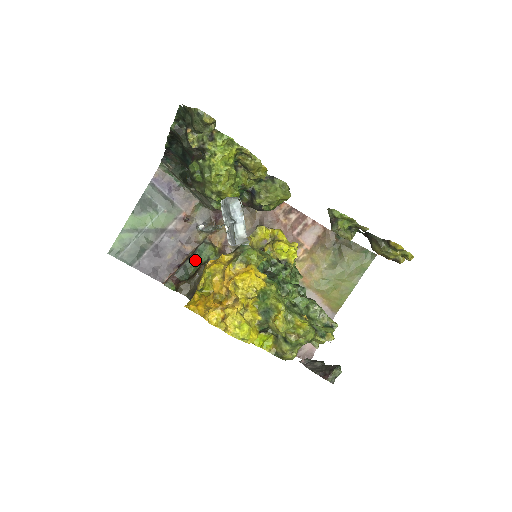
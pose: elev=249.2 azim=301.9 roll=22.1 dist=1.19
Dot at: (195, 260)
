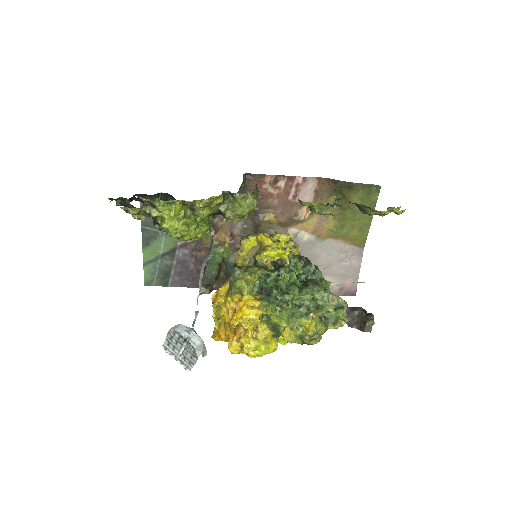
Dot at: (212, 265)
